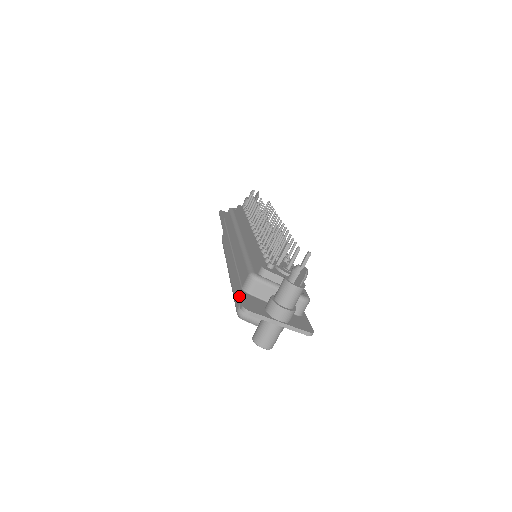
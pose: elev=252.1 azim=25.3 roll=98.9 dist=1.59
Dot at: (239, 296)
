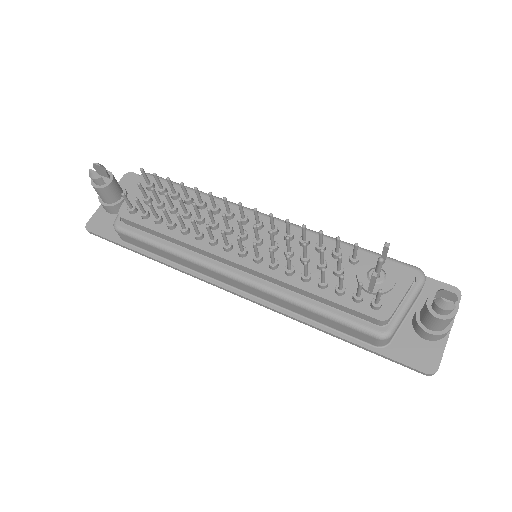
Dot at: (398, 363)
